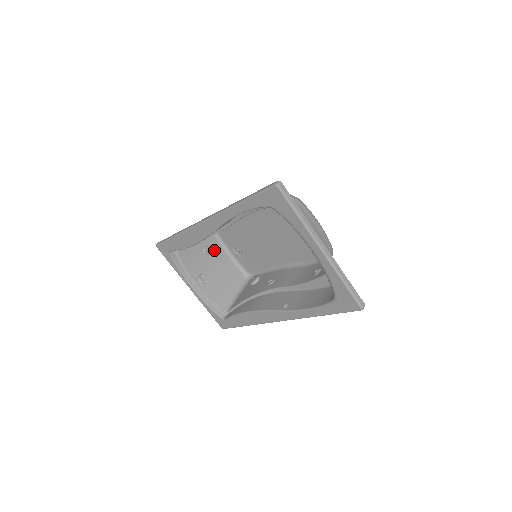
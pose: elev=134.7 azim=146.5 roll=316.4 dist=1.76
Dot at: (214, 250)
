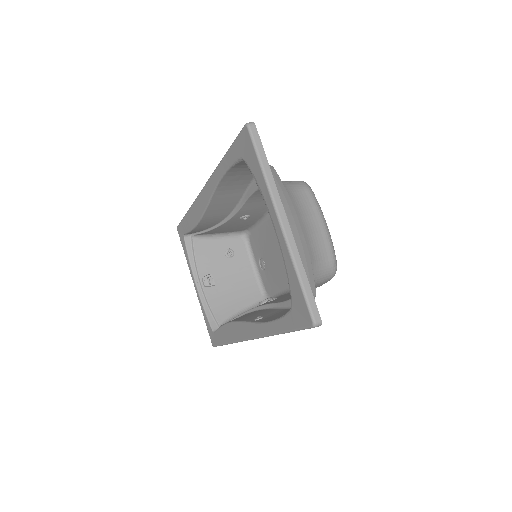
Dot at: (238, 256)
